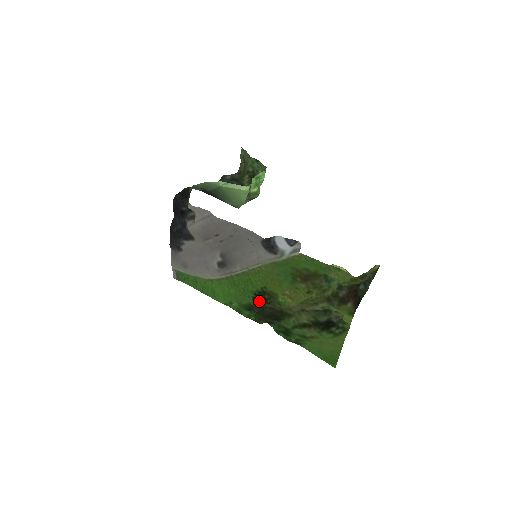
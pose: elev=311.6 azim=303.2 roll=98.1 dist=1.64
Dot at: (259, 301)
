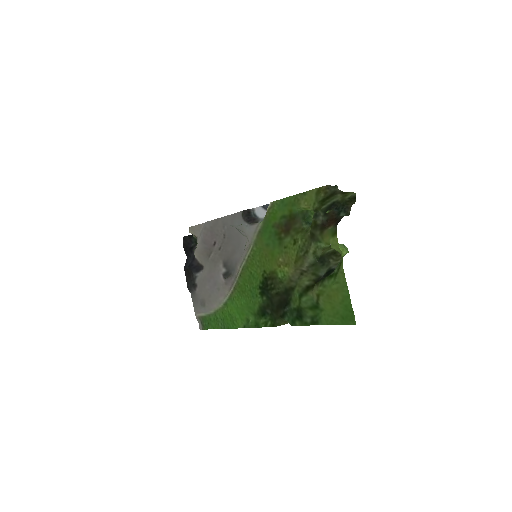
Dot at: (266, 294)
